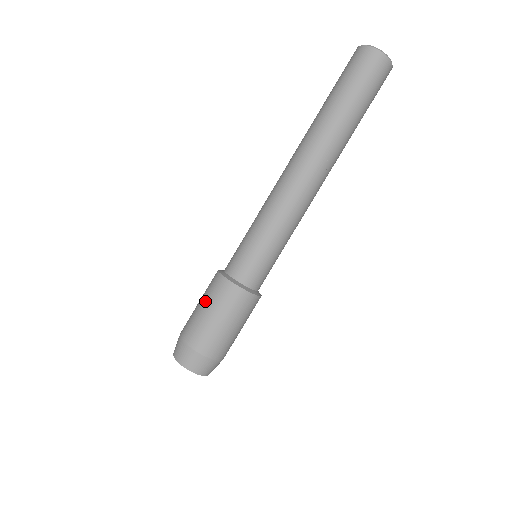
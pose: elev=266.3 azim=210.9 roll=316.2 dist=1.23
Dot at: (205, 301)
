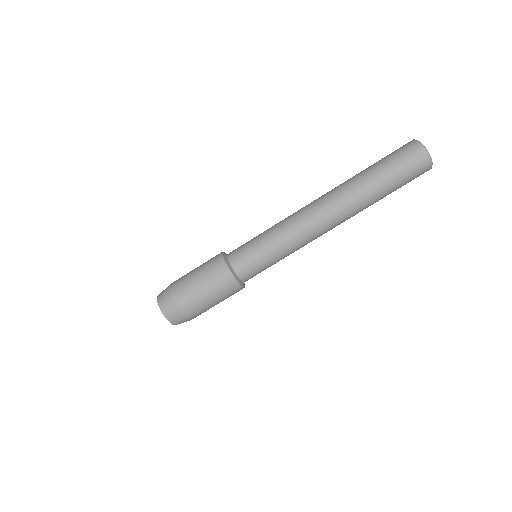
Dot at: (200, 268)
